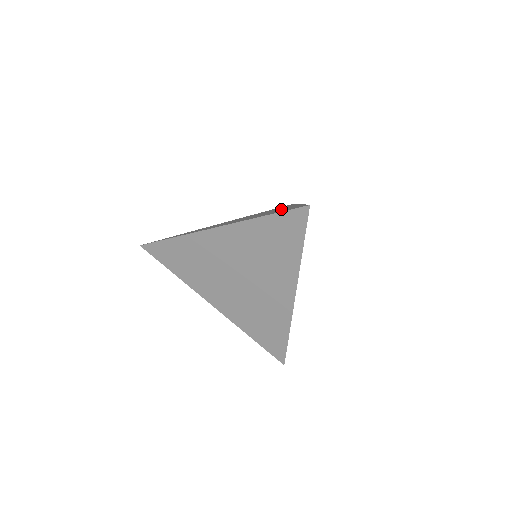
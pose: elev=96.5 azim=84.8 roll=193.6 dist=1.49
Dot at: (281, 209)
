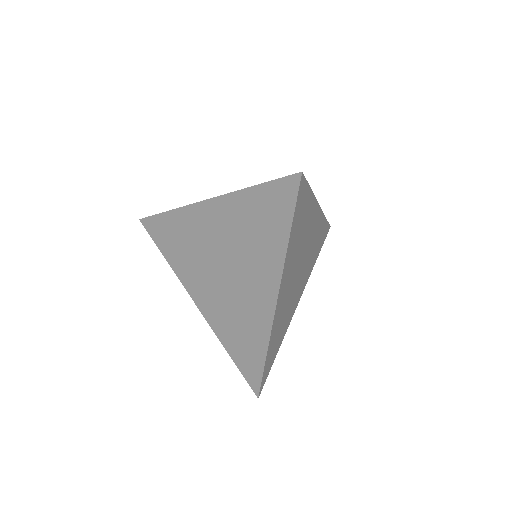
Dot at: occluded
